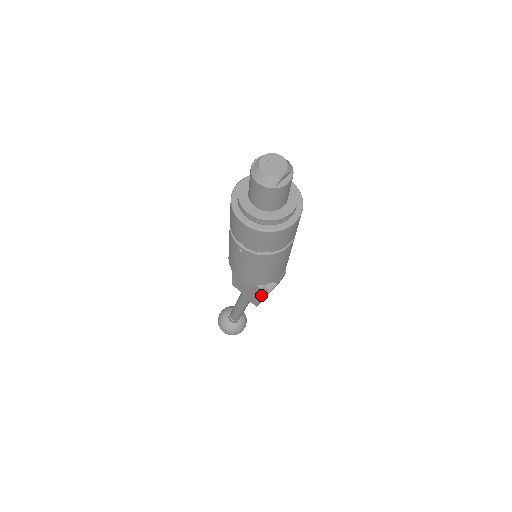
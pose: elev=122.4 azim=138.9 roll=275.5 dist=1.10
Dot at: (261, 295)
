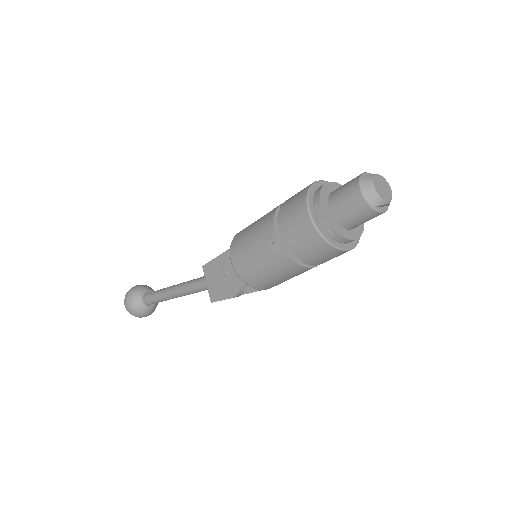
Dot at: (234, 294)
